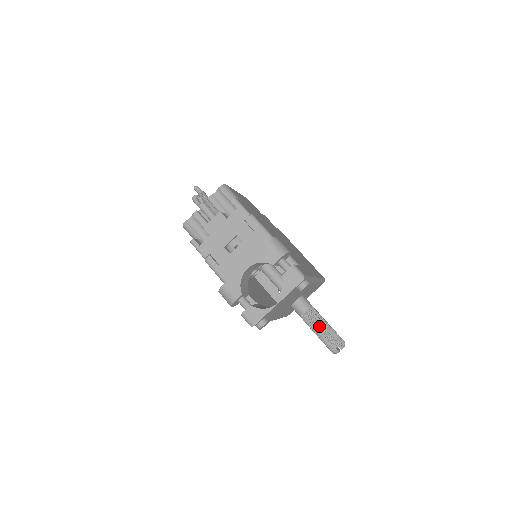
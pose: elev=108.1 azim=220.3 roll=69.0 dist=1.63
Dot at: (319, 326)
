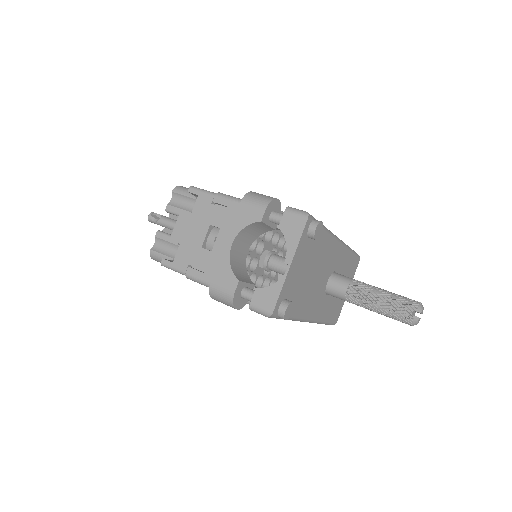
Dot at: (374, 297)
